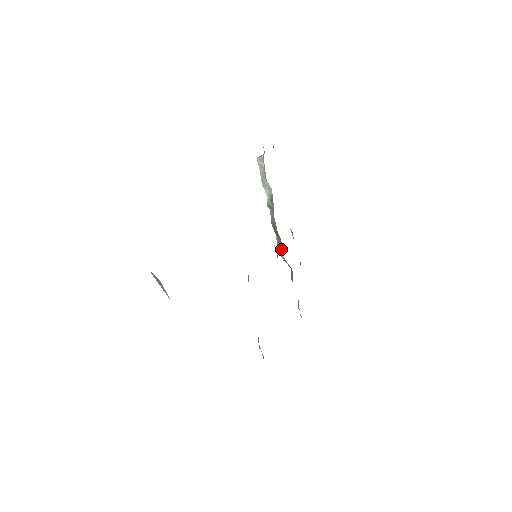
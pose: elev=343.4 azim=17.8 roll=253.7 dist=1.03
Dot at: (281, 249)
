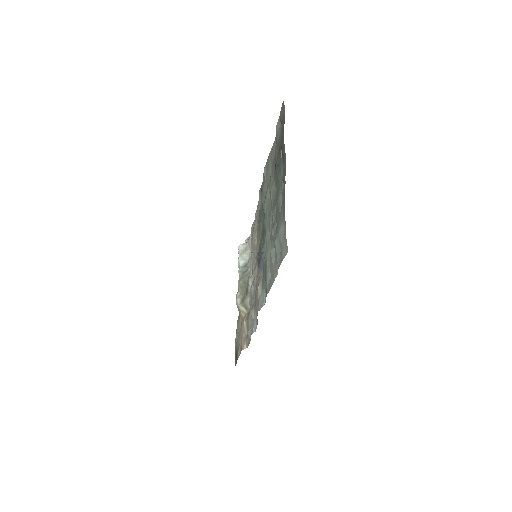
Dot at: (242, 299)
